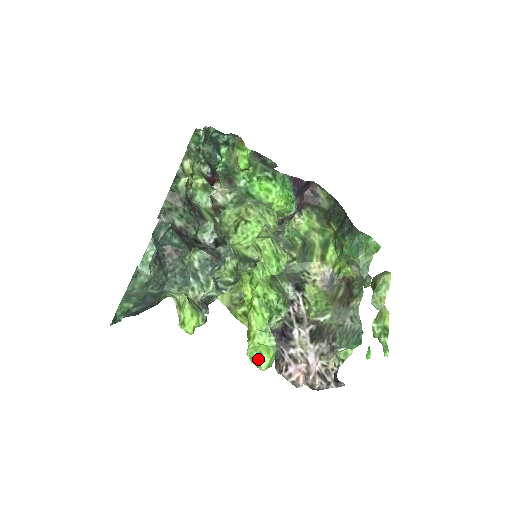
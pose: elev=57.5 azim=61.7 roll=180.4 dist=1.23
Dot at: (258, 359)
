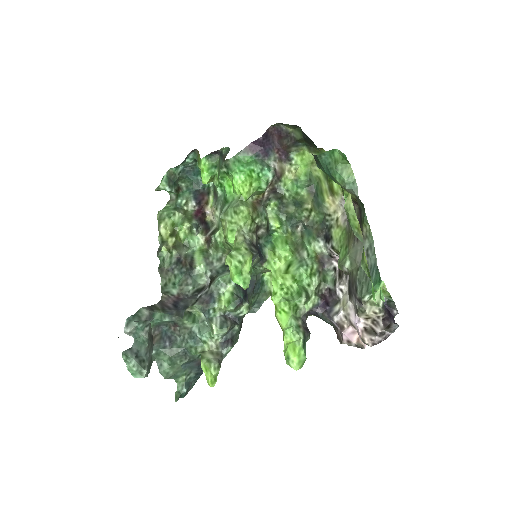
Dot at: (287, 363)
